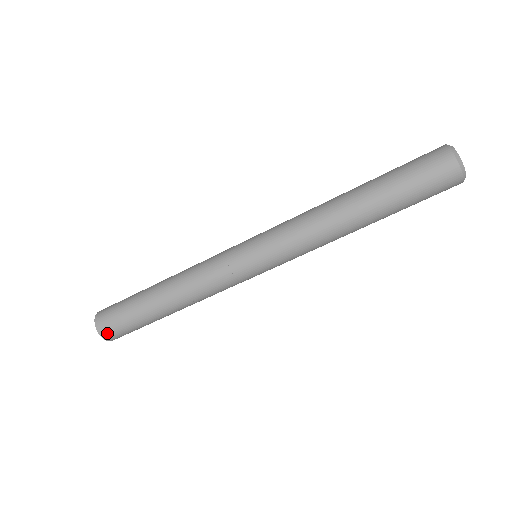
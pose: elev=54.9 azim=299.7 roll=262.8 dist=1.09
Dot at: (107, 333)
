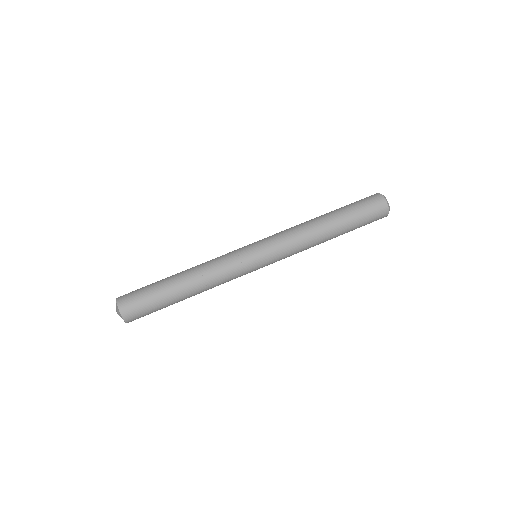
Dot at: (124, 302)
